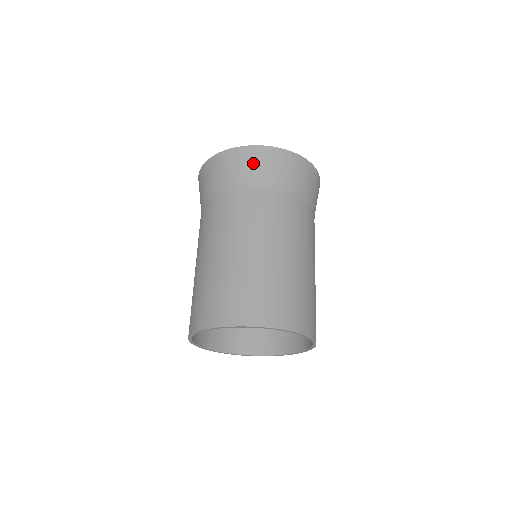
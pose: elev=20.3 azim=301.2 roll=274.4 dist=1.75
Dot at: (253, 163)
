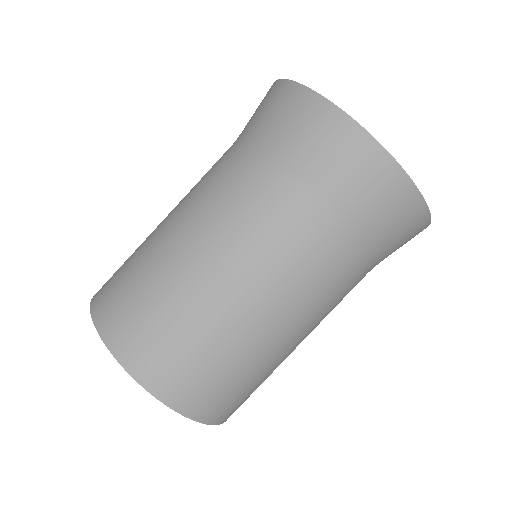
Dot at: (275, 111)
